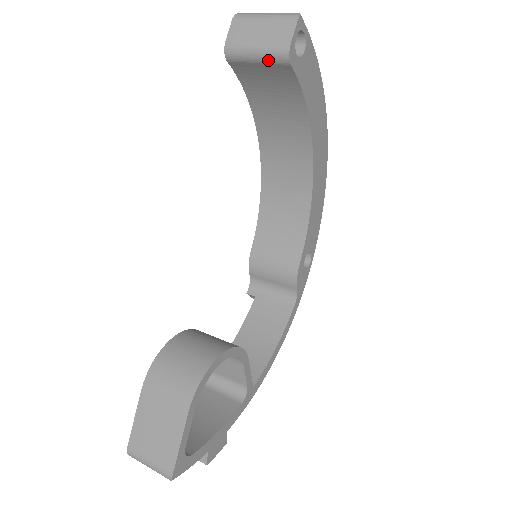
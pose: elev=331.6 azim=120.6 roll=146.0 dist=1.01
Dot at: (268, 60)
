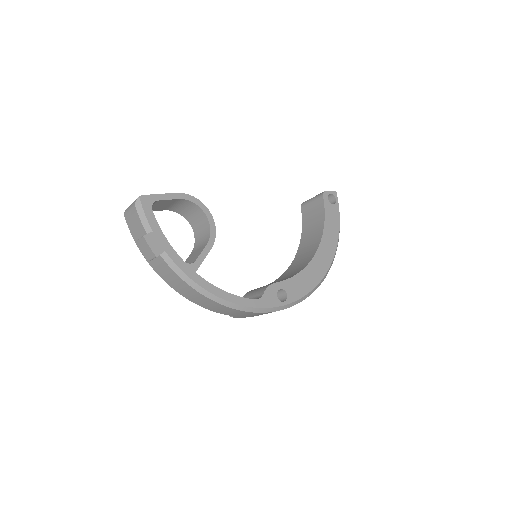
Dot at: (316, 198)
